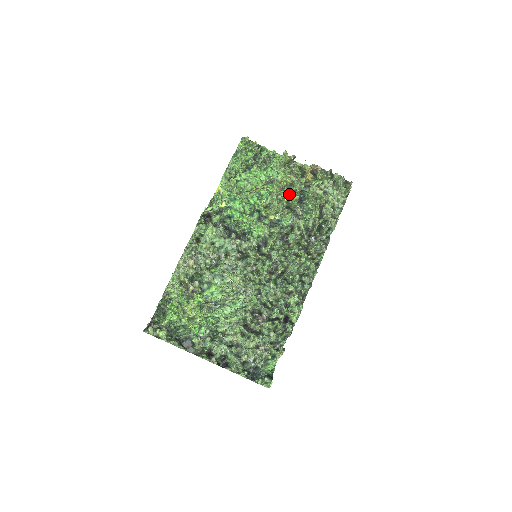
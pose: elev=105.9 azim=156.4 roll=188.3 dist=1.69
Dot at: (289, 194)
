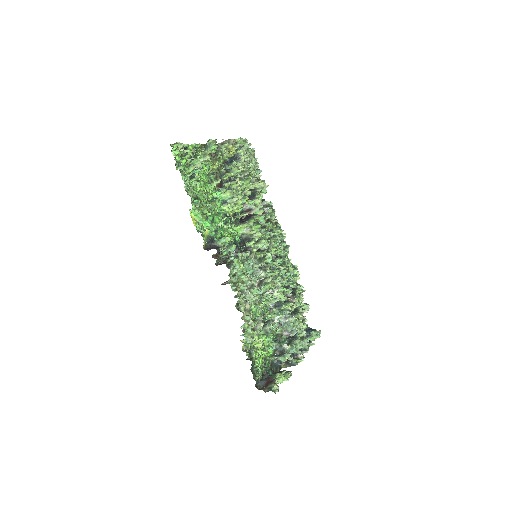
Dot at: (236, 182)
